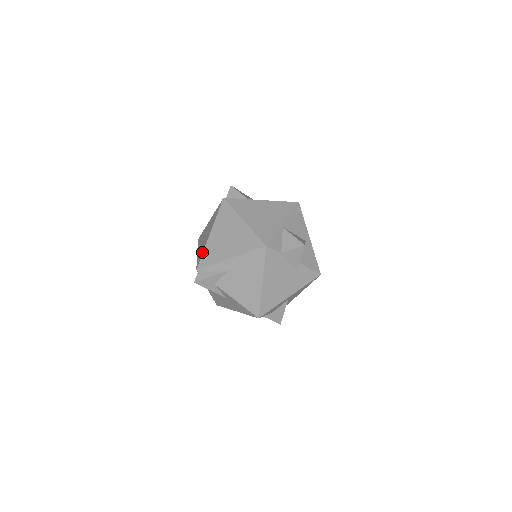
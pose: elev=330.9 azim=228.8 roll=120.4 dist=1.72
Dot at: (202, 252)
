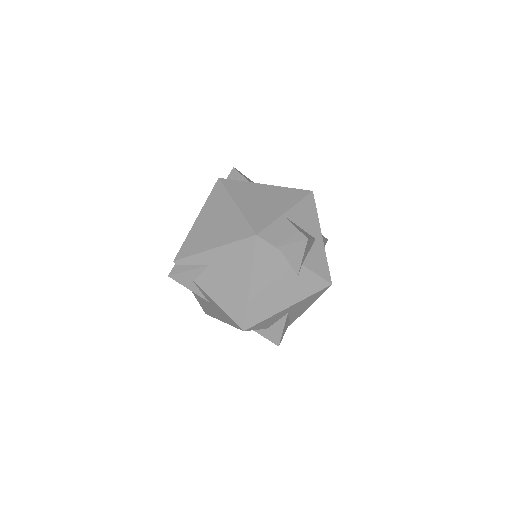
Dot at: (184, 241)
